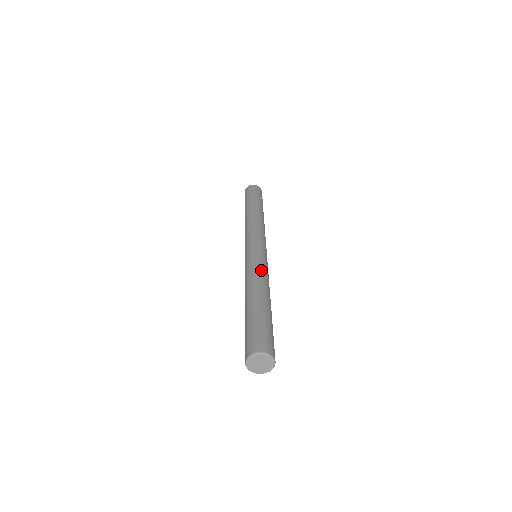
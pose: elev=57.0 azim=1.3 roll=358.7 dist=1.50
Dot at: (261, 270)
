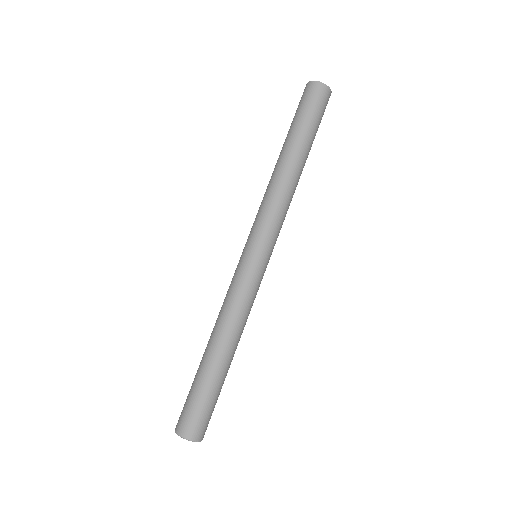
Dot at: (247, 307)
